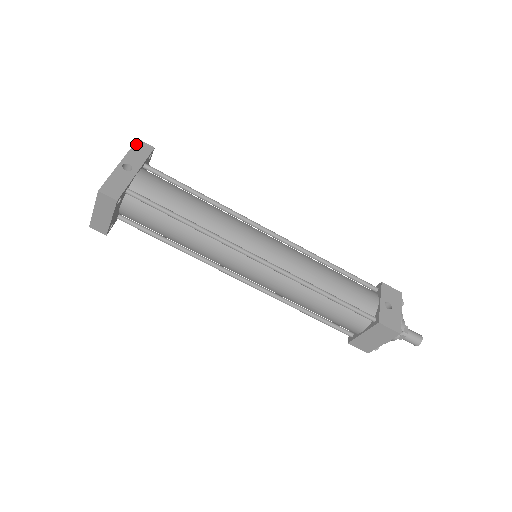
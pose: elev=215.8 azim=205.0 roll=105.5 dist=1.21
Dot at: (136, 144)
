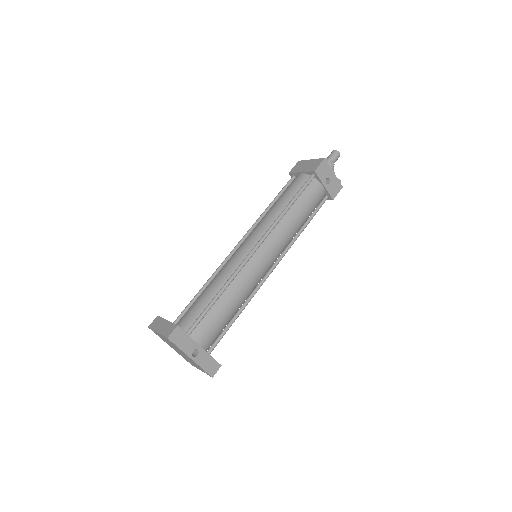
Dot at: (173, 341)
